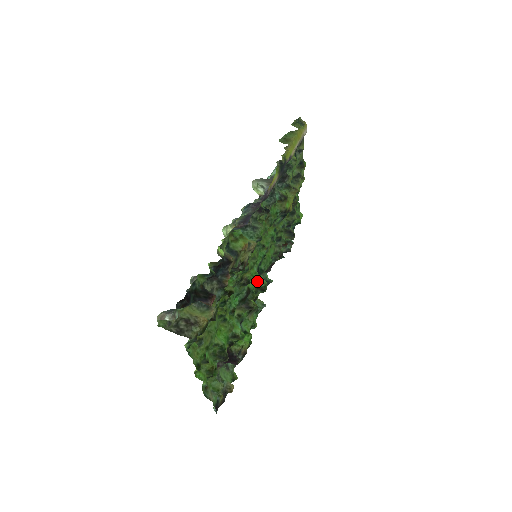
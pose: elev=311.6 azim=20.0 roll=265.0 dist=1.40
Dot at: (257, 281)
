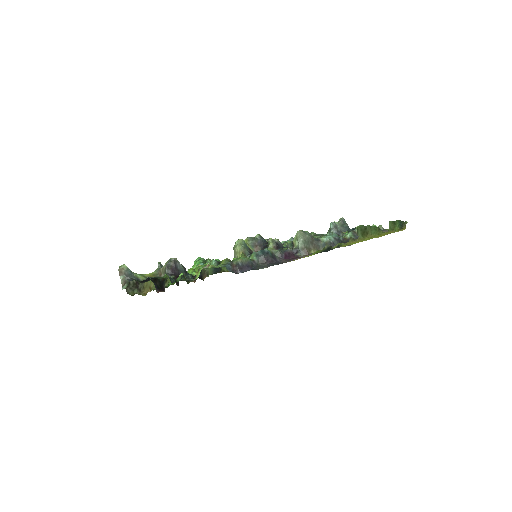
Dot at: occluded
